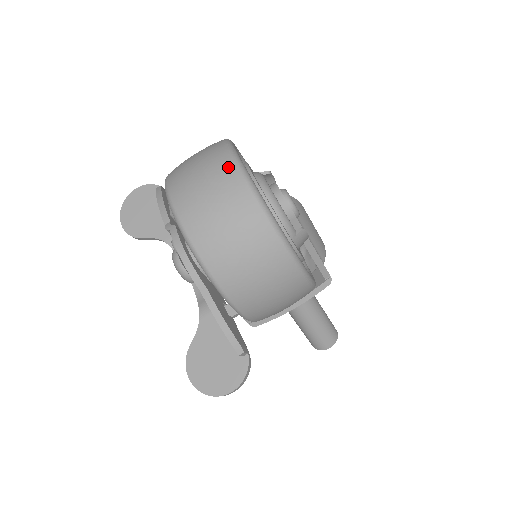
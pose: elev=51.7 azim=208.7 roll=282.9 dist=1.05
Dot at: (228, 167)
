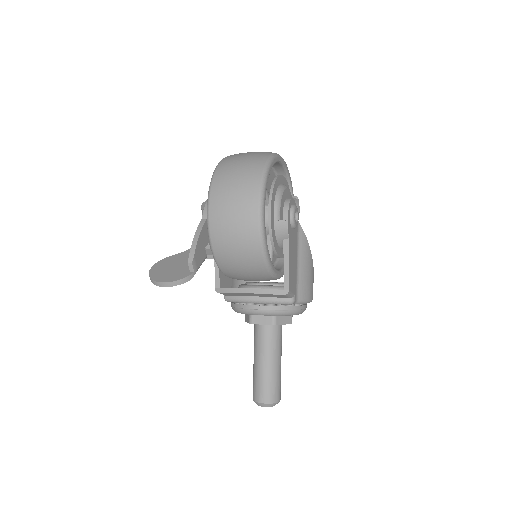
Dot at: (267, 153)
